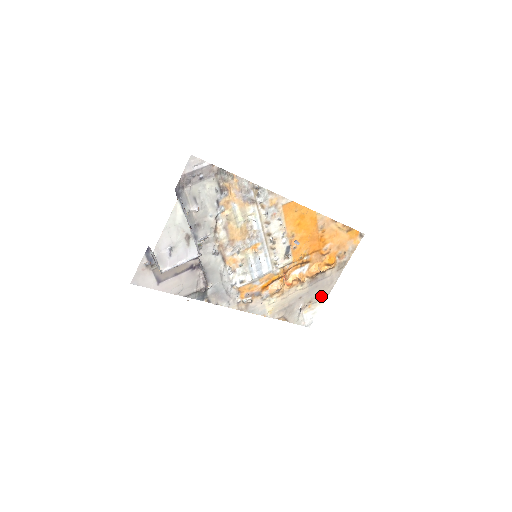
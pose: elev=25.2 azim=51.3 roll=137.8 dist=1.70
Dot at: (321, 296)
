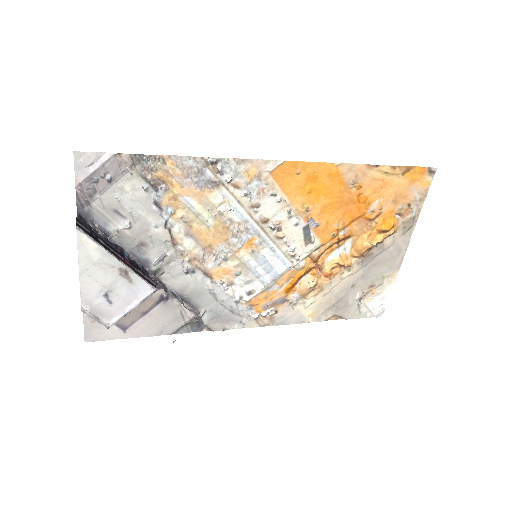
Dot at: (387, 274)
